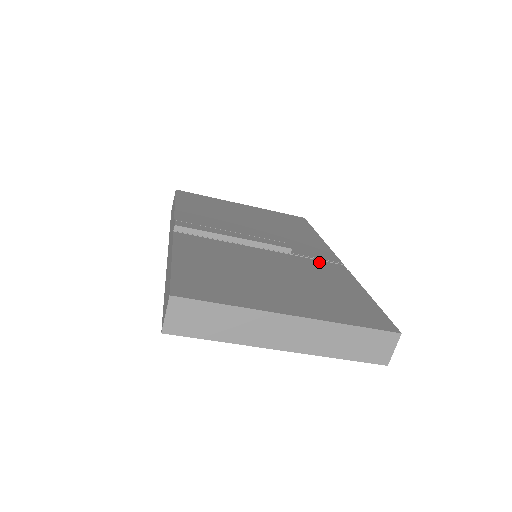
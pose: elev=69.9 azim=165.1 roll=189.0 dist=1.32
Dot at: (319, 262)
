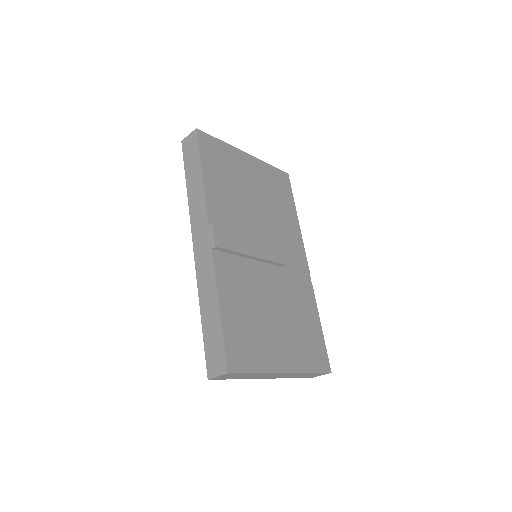
Dot at: (297, 275)
